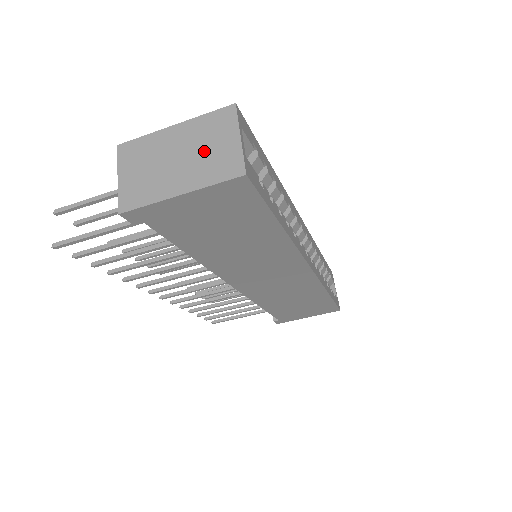
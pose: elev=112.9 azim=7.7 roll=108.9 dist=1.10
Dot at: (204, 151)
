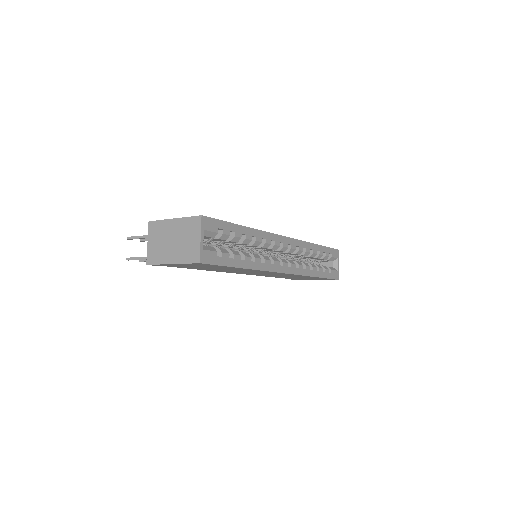
Dot at: (184, 241)
